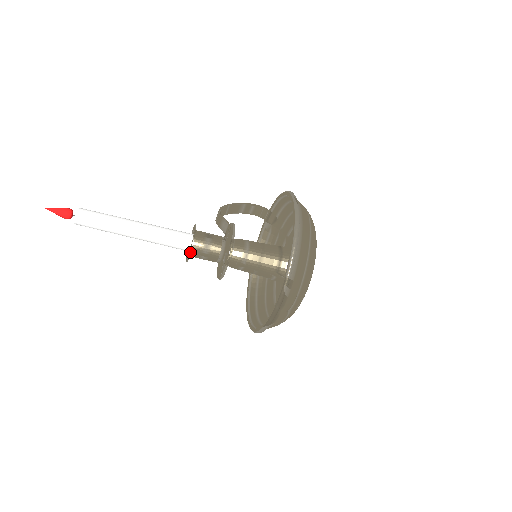
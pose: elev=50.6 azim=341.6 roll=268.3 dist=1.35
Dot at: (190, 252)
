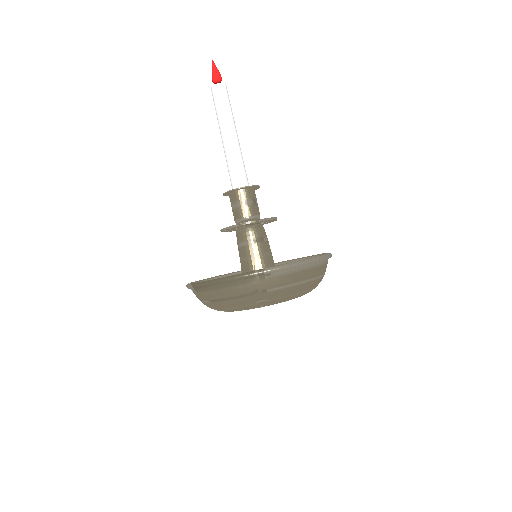
Dot at: (243, 187)
